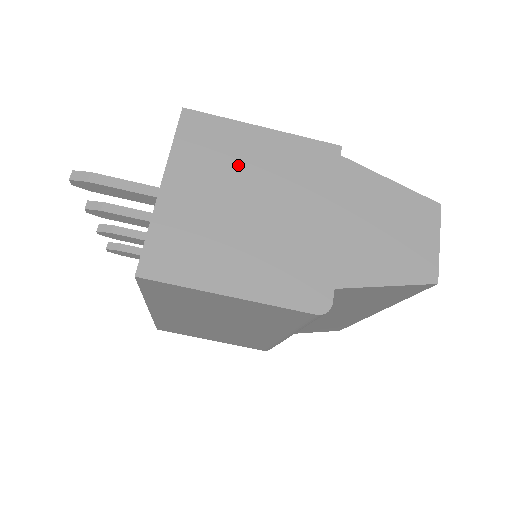
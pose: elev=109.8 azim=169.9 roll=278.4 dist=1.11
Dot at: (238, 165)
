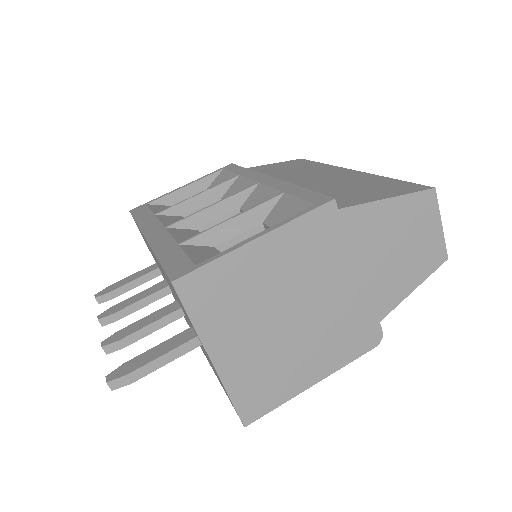
Dot at: (259, 293)
